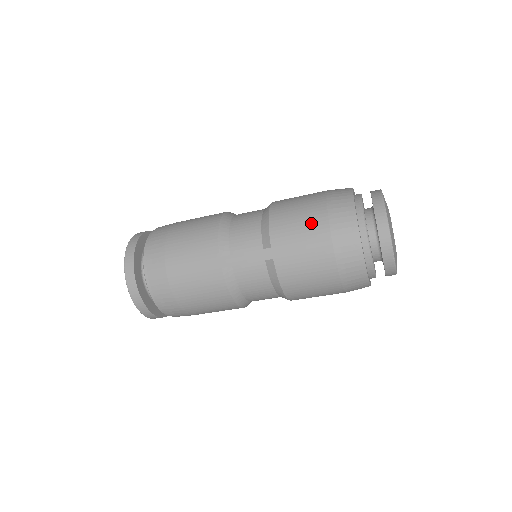
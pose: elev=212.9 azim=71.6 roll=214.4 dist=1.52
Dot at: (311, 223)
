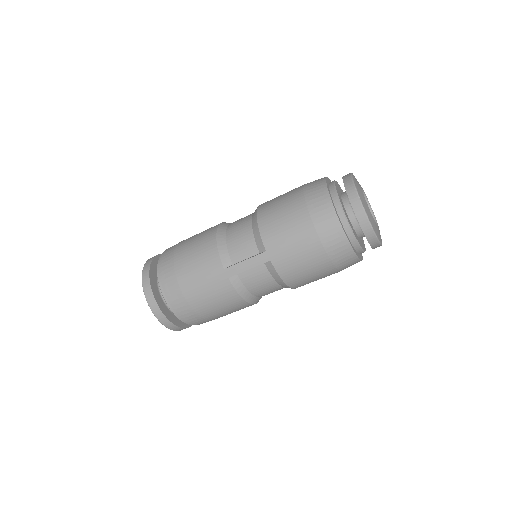
Dot at: (295, 222)
